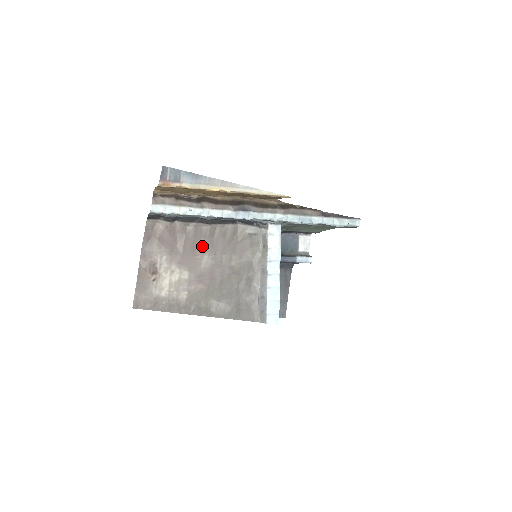
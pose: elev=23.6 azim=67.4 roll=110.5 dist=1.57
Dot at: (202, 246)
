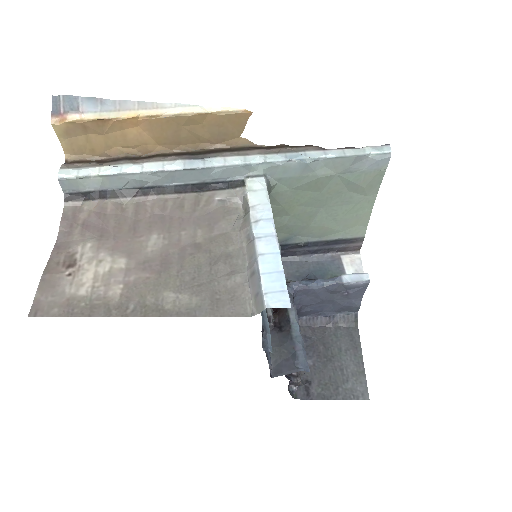
Dot at: (148, 225)
